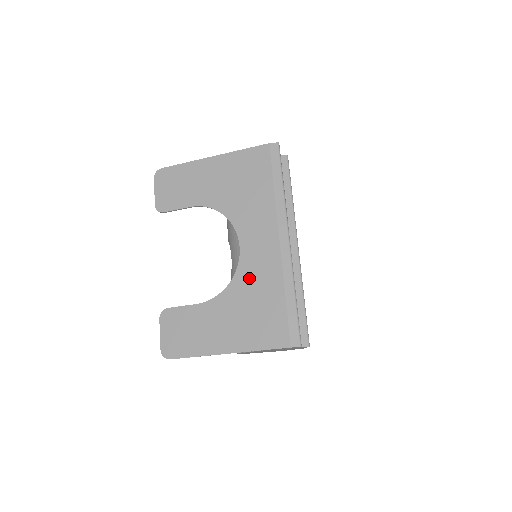
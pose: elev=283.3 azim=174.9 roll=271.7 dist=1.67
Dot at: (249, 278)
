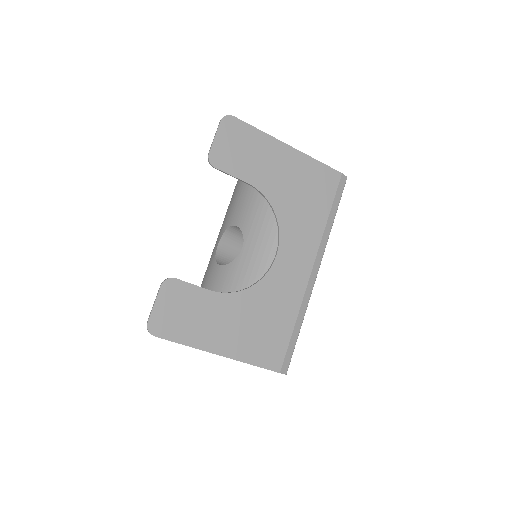
Dot at: (272, 291)
